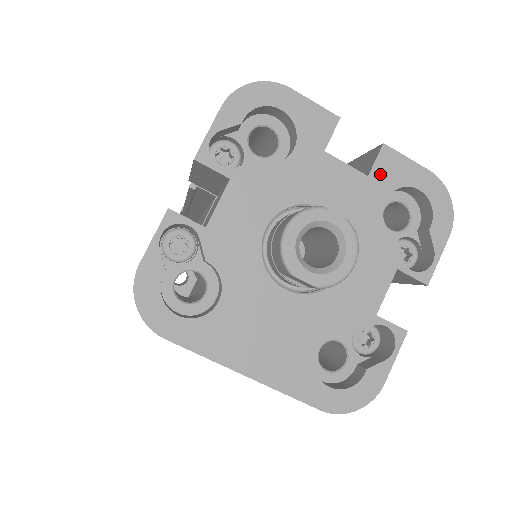
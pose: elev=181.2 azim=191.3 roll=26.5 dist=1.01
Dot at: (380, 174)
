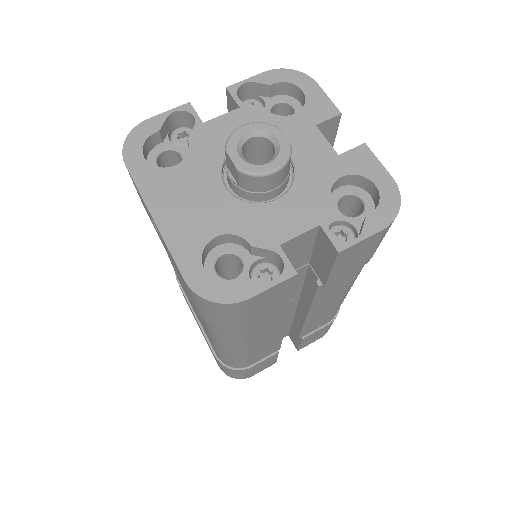
Dot at: (349, 159)
